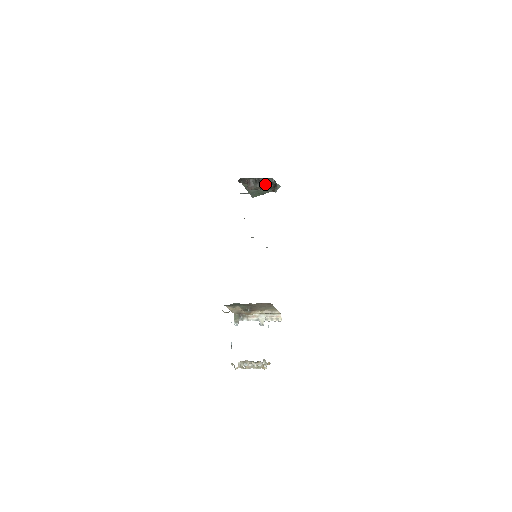
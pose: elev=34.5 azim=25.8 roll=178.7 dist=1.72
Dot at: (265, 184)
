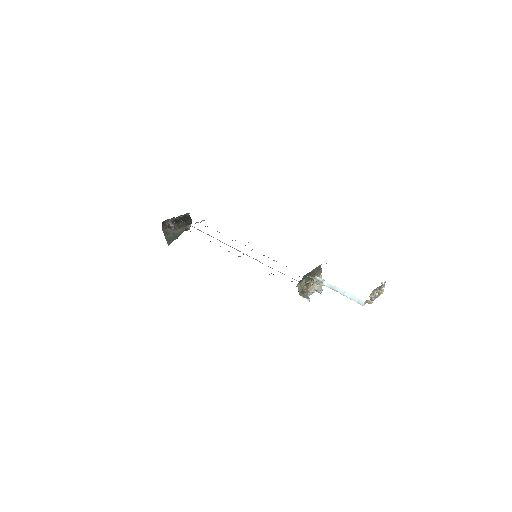
Dot at: (184, 220)
